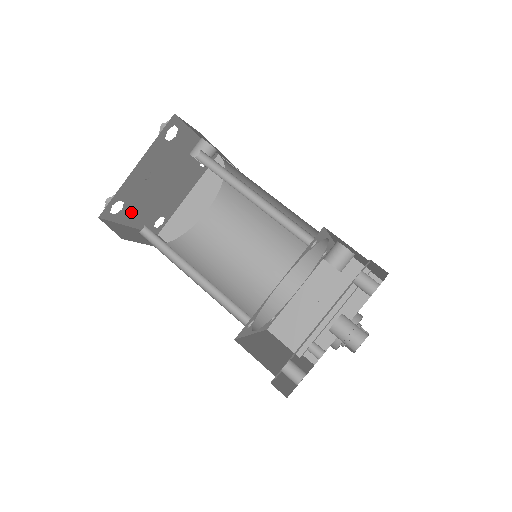
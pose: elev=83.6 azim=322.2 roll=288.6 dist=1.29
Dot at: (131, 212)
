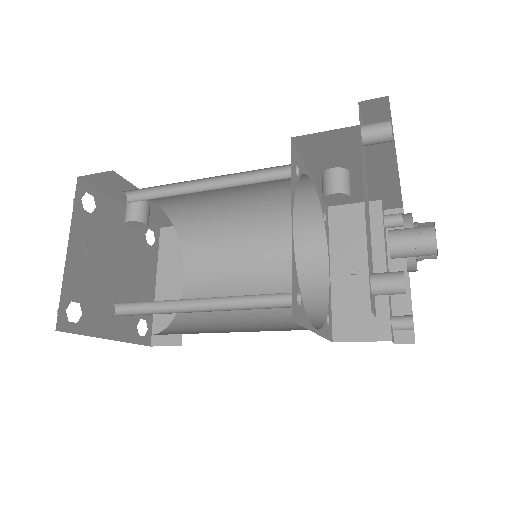
Dot at: (97, 317)
